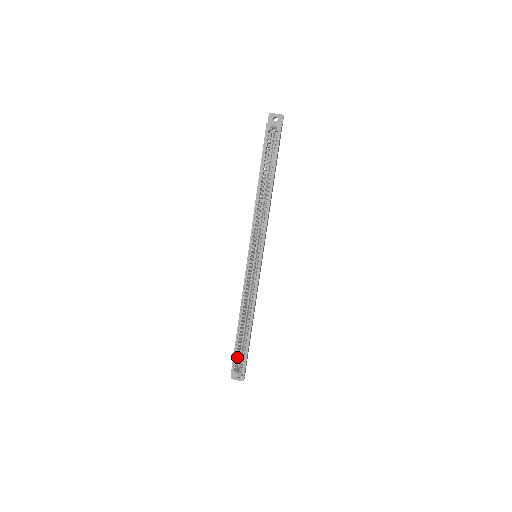
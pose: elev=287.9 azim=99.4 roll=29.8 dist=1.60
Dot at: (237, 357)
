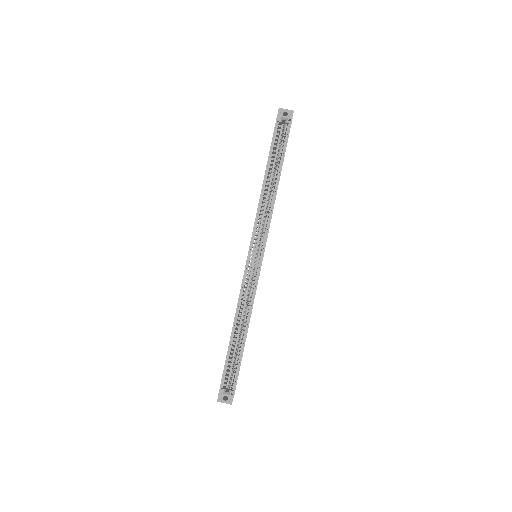
Dot at: (227, 372)
